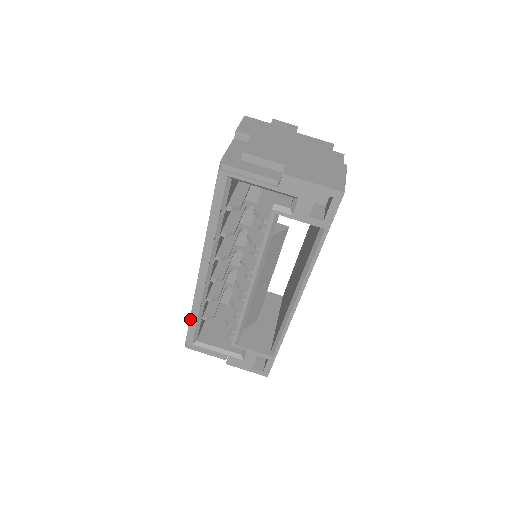
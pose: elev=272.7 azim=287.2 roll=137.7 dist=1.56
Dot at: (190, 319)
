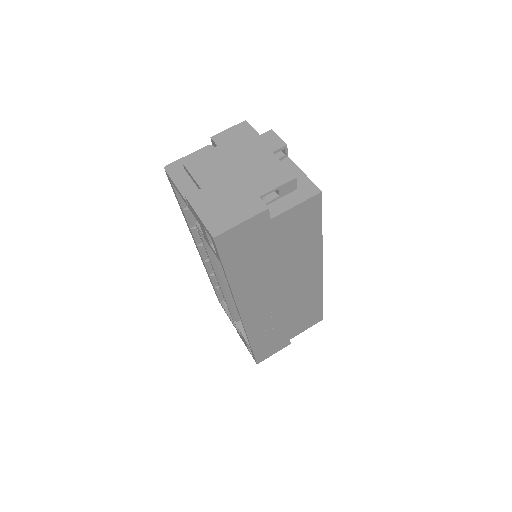
Dot at: (210, 281)
